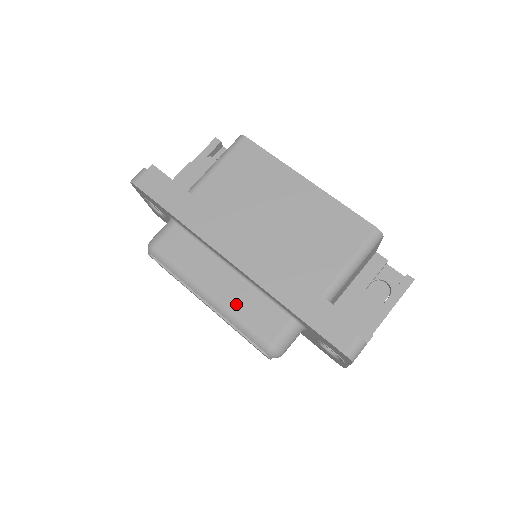
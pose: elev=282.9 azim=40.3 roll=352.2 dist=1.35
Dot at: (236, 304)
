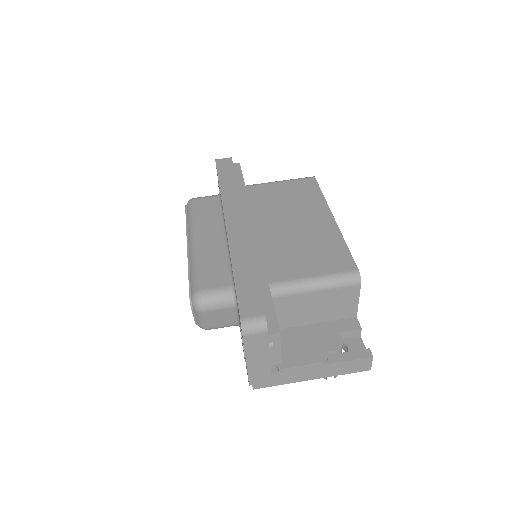
Dot at: (205, 255)
